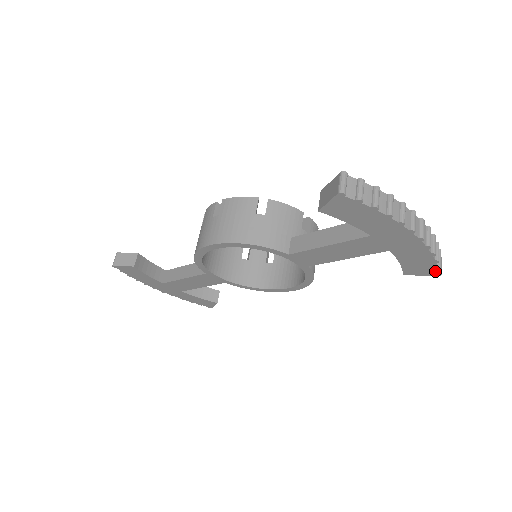
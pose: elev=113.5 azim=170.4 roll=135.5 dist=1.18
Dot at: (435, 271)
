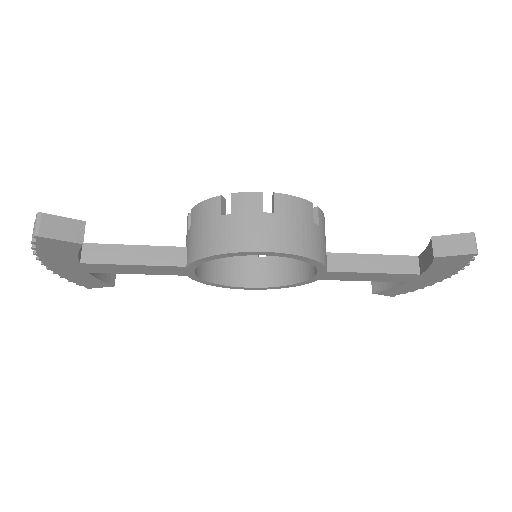
Dot at: (397, 294)
